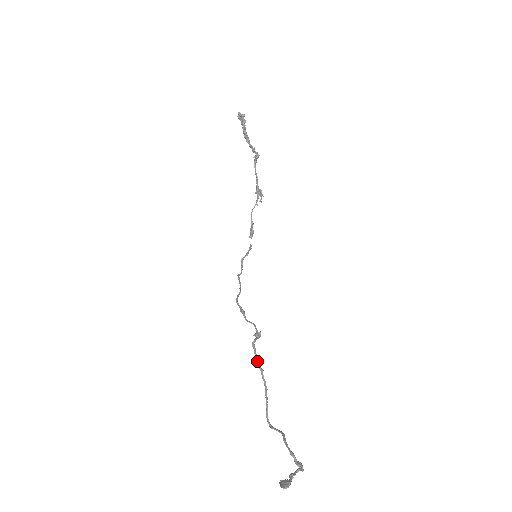
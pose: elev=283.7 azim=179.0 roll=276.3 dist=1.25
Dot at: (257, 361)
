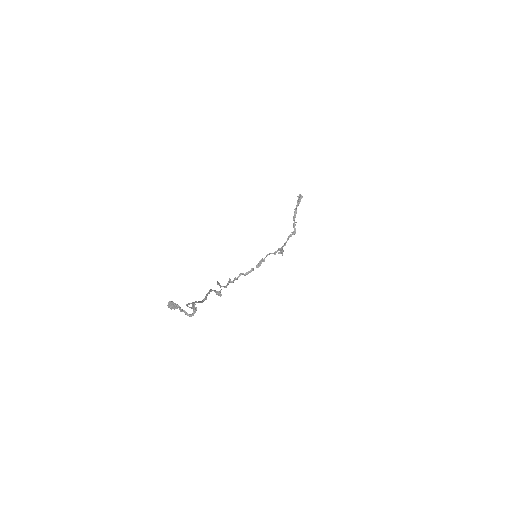
Dot at: (207, 293)
